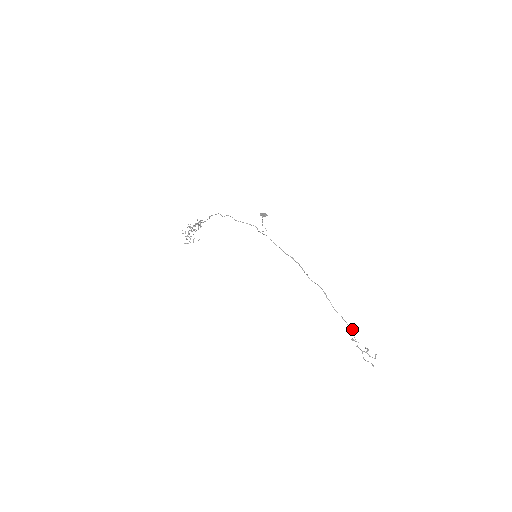
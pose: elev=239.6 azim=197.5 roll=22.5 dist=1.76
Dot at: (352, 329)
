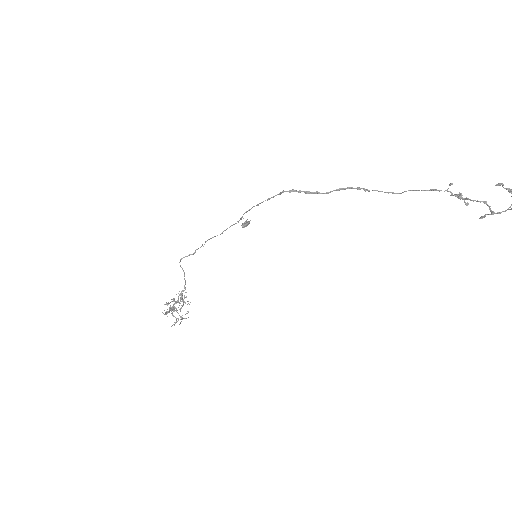
Dot at: (448, 191)
